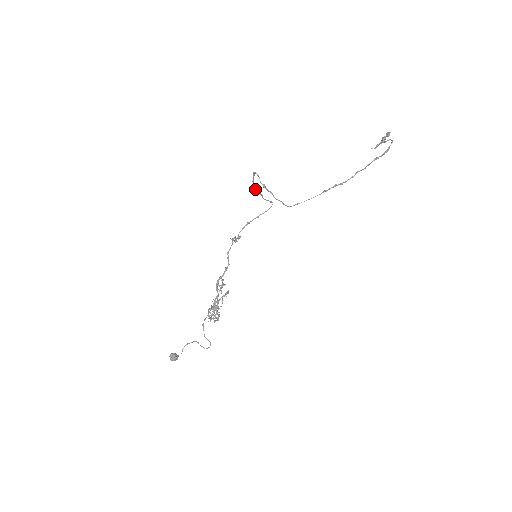
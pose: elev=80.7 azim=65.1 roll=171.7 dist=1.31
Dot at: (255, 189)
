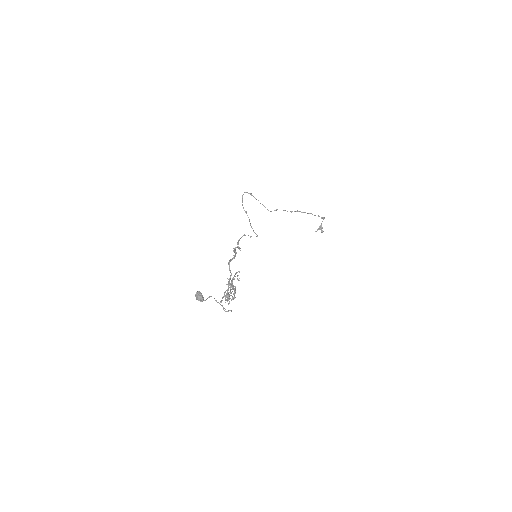
Dot at: (245, 211)
